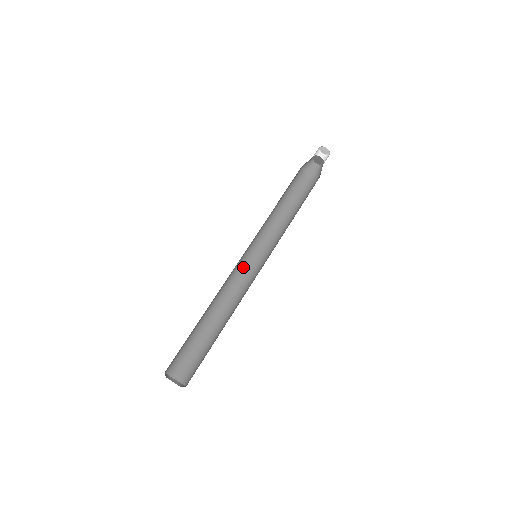
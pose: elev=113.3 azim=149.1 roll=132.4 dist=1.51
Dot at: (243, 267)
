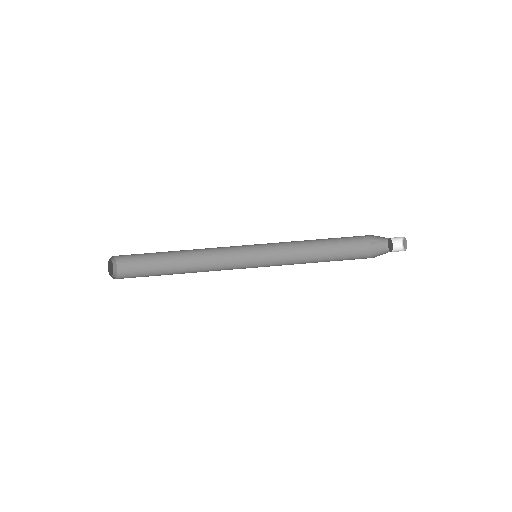
Dot at: (242, 250)
